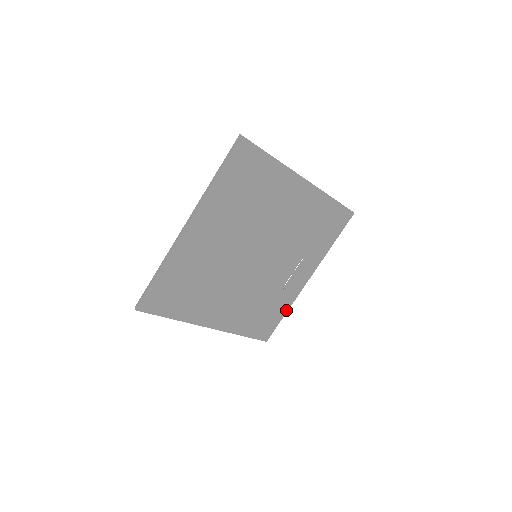
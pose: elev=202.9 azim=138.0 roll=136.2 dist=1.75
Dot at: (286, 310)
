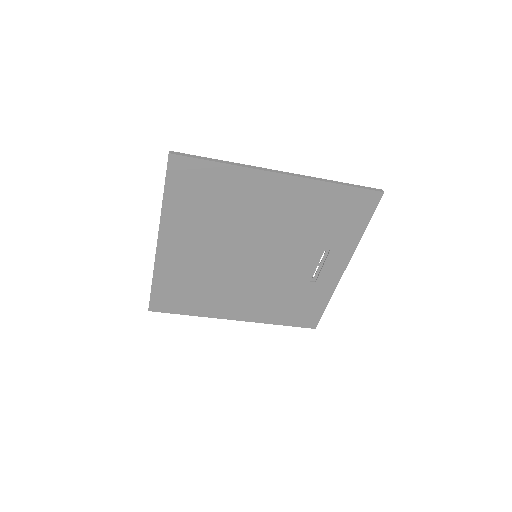
Dot at: (327, 300)
